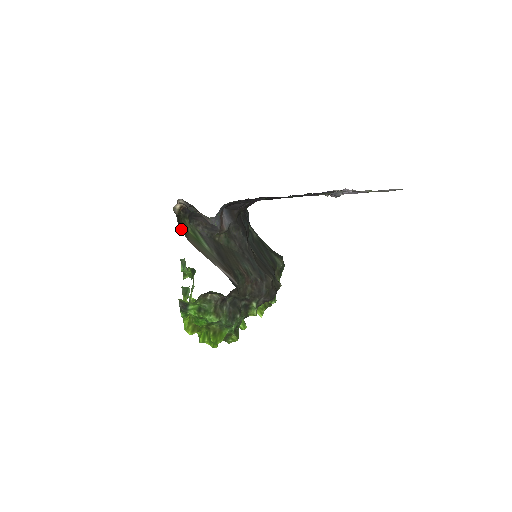
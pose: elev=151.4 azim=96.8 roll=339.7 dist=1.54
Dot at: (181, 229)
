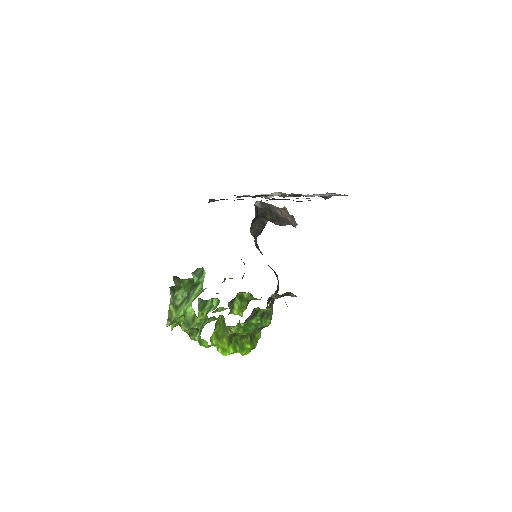
Dot at: occluded
